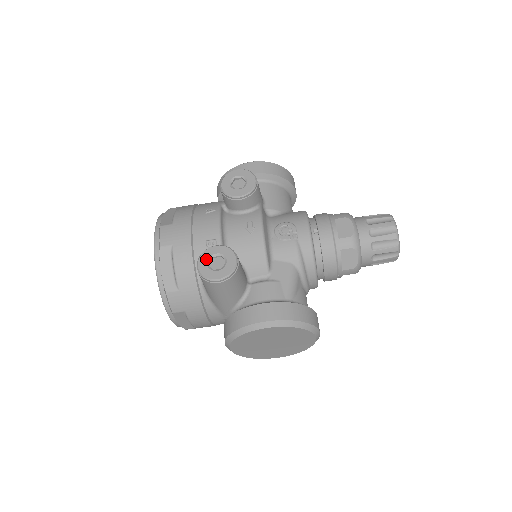
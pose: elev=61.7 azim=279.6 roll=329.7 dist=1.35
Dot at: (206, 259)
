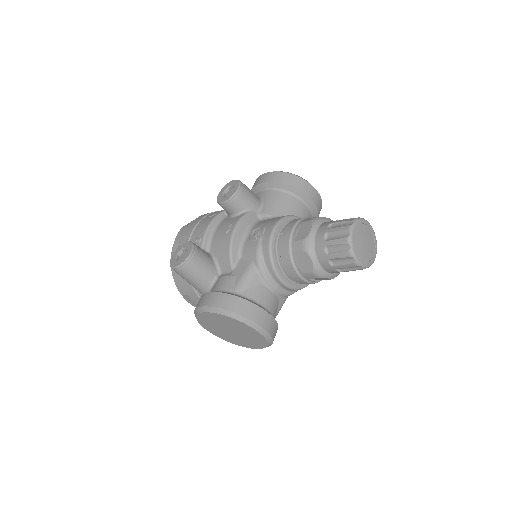
Dot at: (177, 252)
